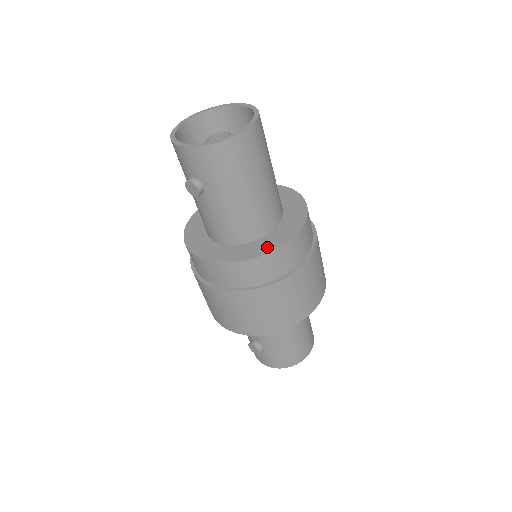
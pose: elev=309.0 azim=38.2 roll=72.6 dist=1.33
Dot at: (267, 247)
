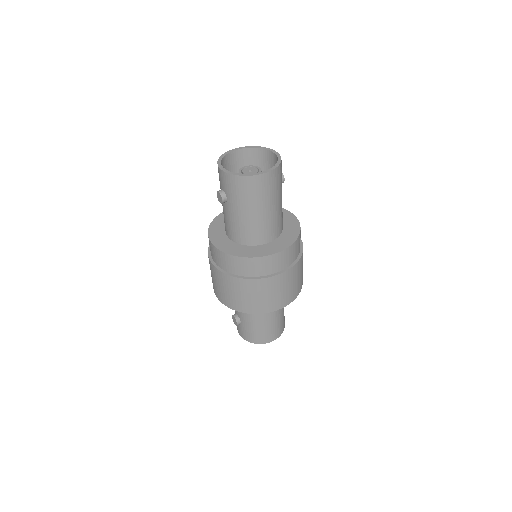
Dot at: (255, 253)
